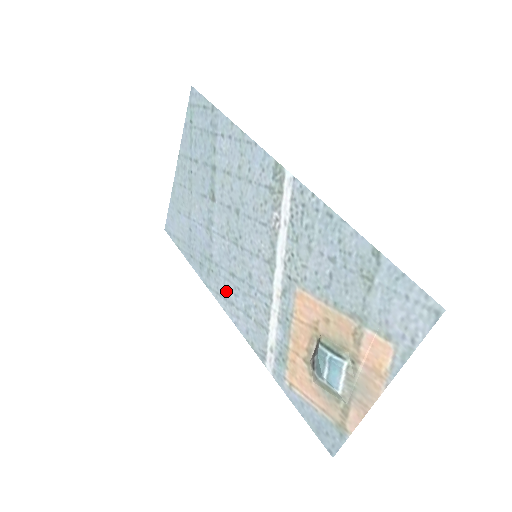
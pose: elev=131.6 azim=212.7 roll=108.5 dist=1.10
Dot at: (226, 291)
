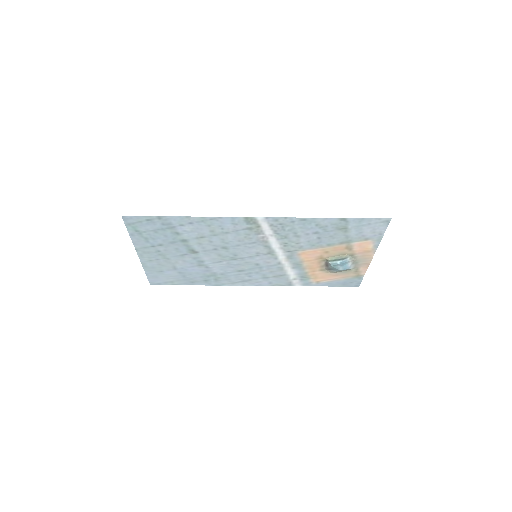
Dot at: (240, 279)
